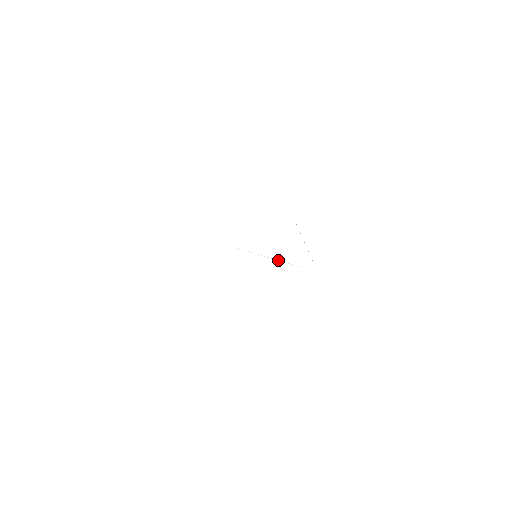
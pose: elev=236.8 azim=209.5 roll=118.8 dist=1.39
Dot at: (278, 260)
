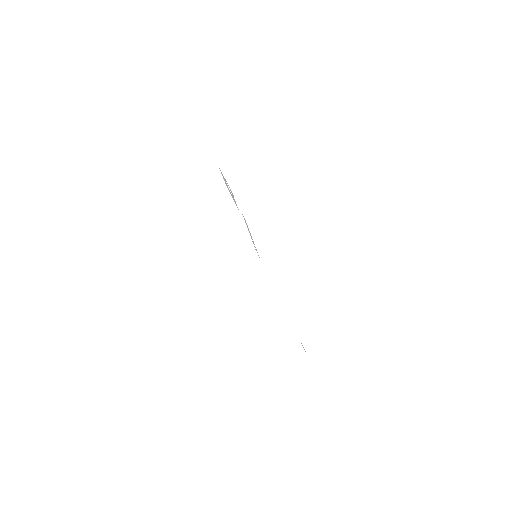
Dot at: (266, 277)
